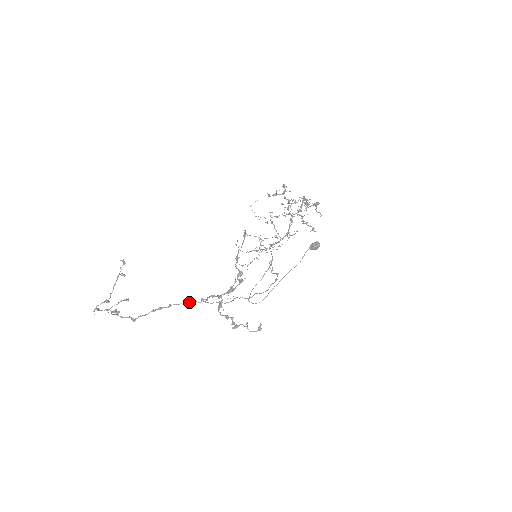
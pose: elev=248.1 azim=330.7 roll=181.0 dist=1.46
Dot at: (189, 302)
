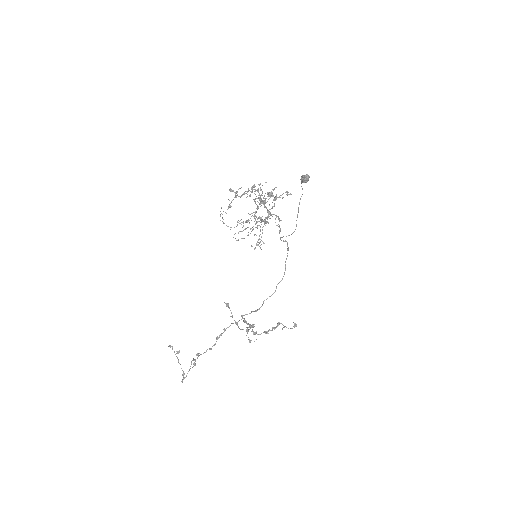
Dot at: occluded
